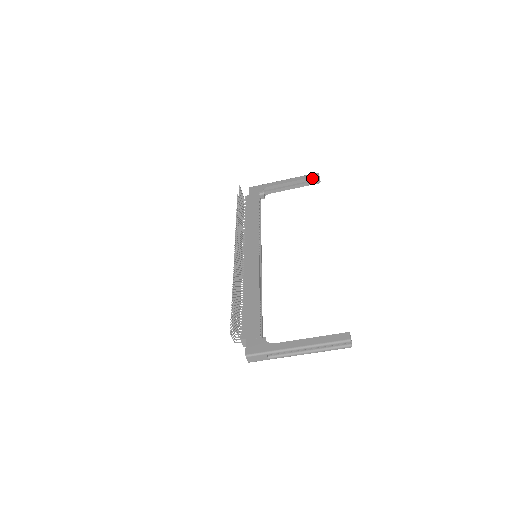
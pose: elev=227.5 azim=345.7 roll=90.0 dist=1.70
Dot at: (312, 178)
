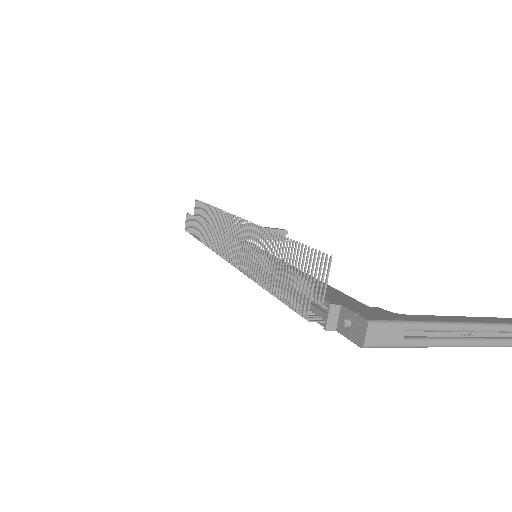
Dot at: (279, 231)
